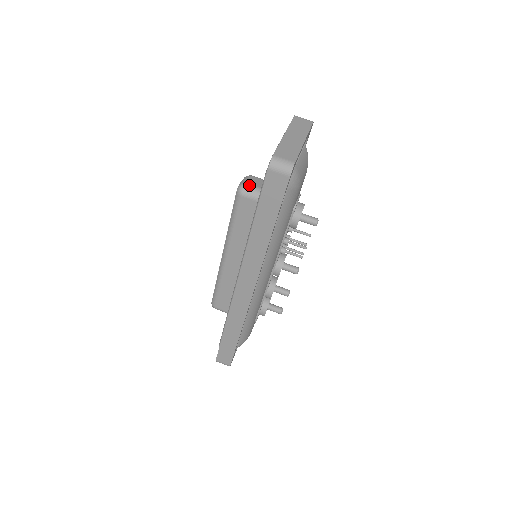
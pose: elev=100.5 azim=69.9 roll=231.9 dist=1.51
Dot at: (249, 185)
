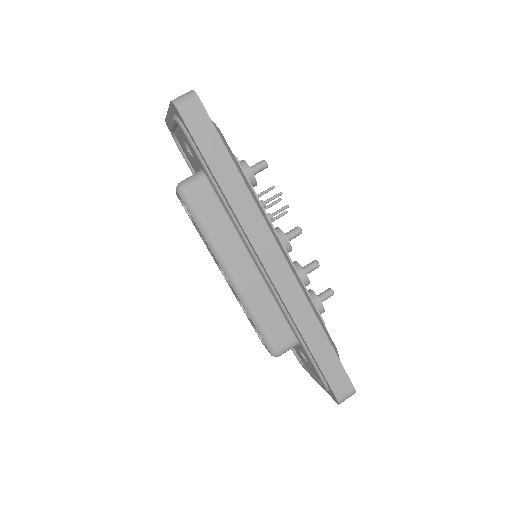
Dot at: (183, 180)
